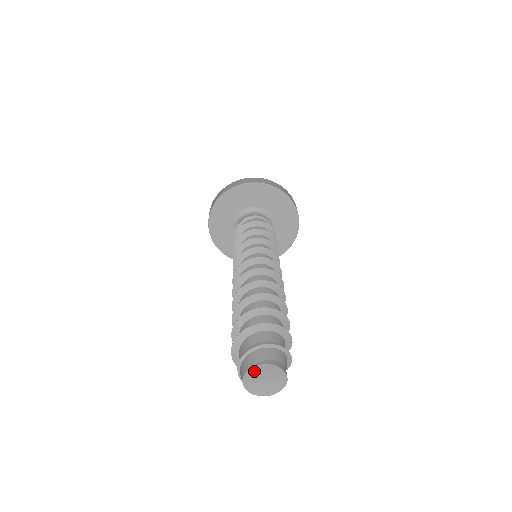
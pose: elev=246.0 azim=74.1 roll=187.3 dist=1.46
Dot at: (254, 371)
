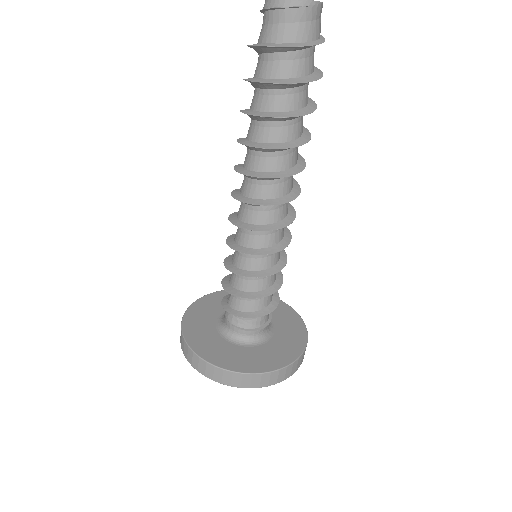
Dot at: out of frame
